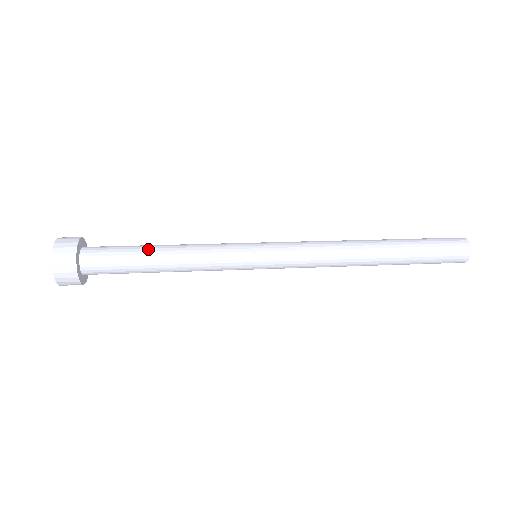
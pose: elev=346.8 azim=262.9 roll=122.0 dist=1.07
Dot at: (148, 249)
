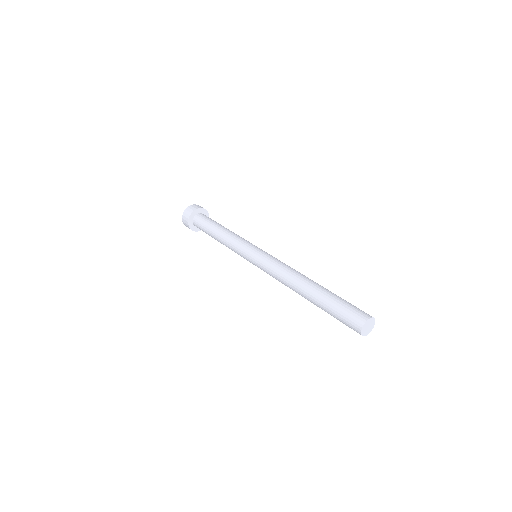
Dot at: (213, 230)
